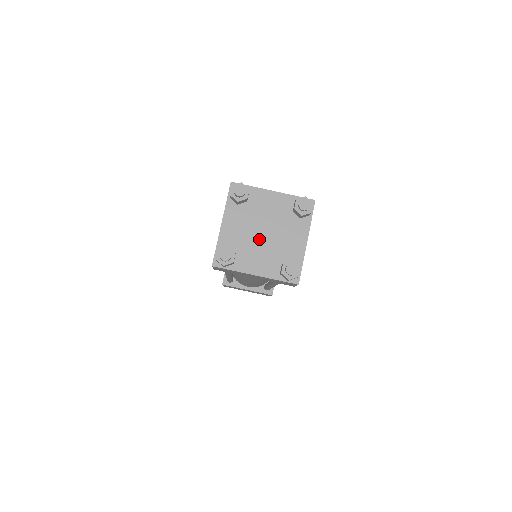
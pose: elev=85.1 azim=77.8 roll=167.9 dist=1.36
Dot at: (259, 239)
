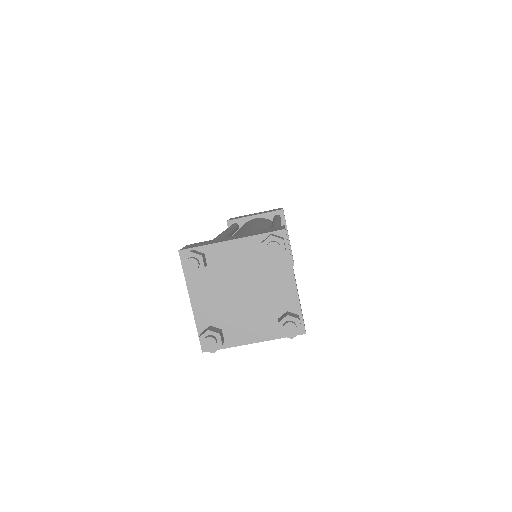
Dot at: (240, 302)
